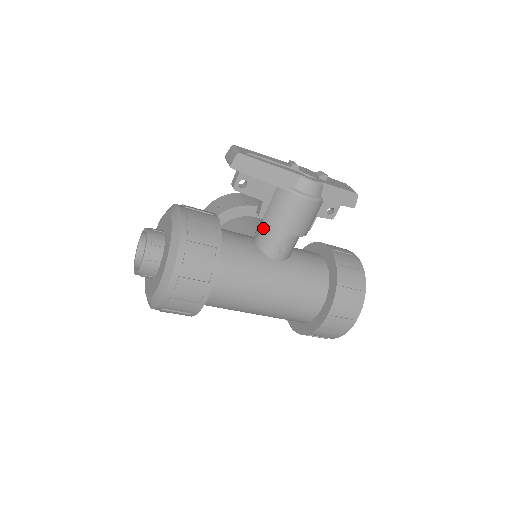
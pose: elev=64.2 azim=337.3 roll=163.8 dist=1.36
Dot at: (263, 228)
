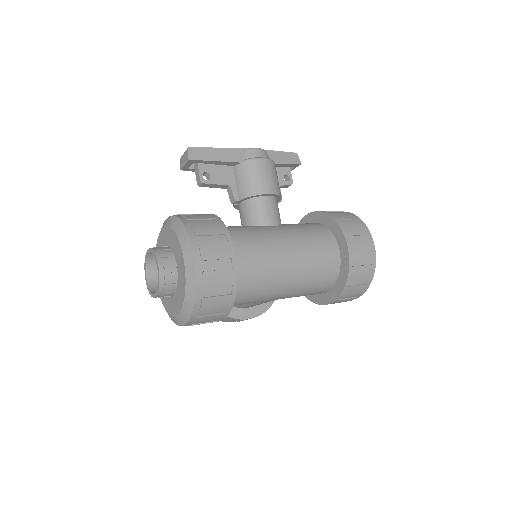
Dot at: (244, 209)
